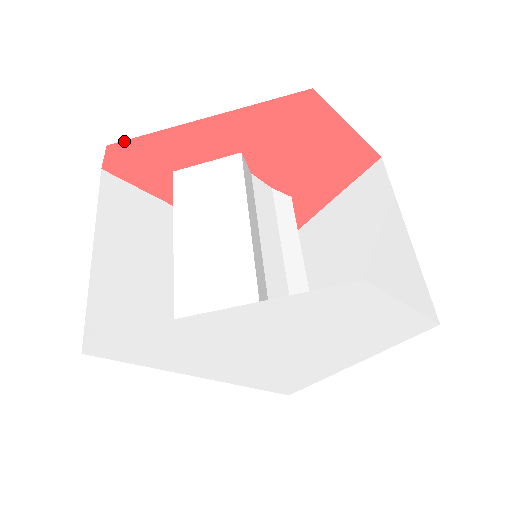
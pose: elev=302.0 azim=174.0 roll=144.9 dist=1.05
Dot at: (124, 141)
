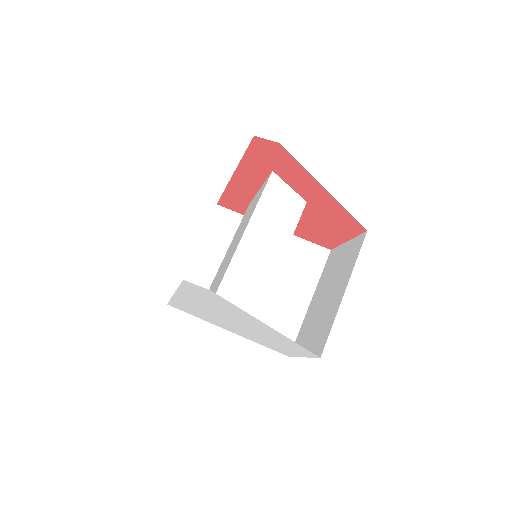
Dot at: occluded
